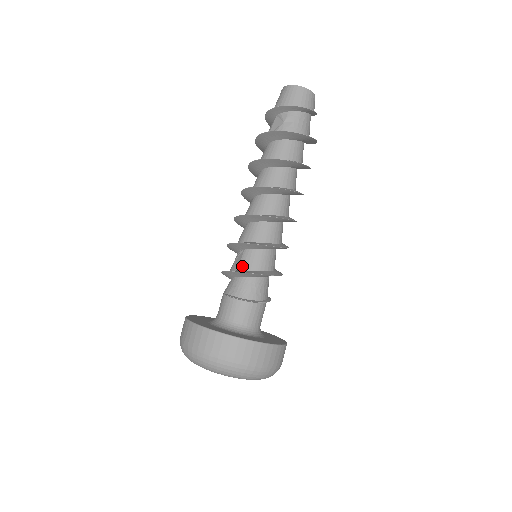
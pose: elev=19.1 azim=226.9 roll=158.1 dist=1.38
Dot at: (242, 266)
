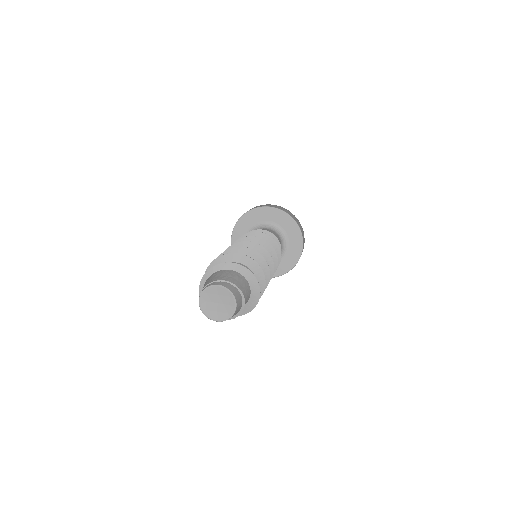
Dot at: occluded
